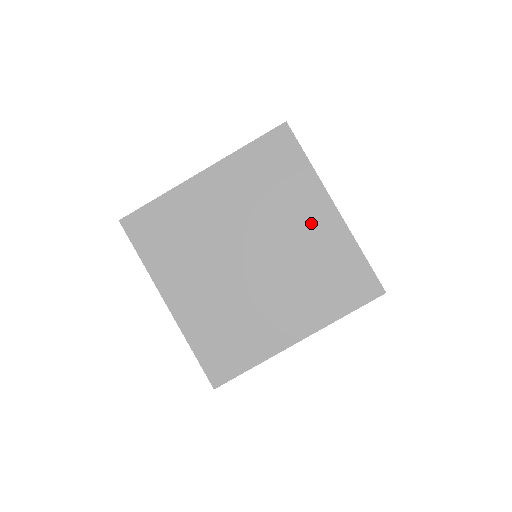
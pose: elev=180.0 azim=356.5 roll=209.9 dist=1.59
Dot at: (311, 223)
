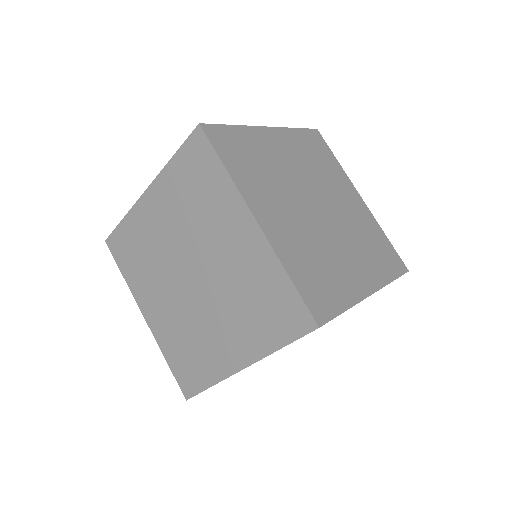
Dot at: (236, 241)
